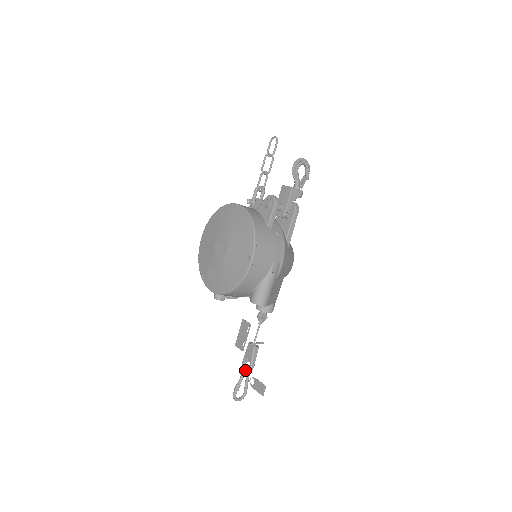
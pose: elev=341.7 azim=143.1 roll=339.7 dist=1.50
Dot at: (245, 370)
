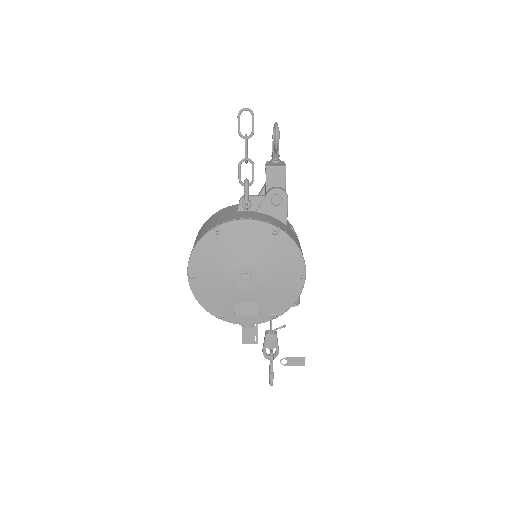
Dot at: (271, 358)
